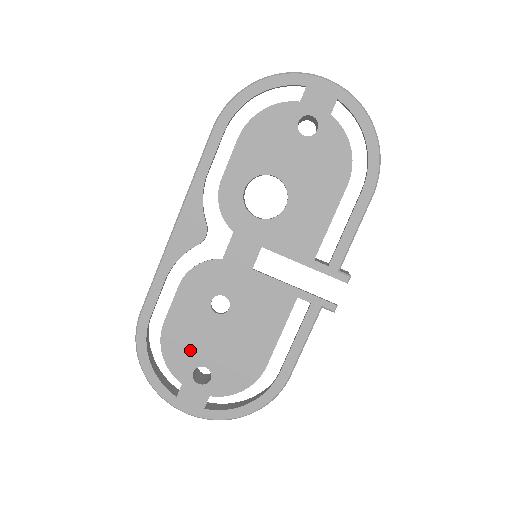
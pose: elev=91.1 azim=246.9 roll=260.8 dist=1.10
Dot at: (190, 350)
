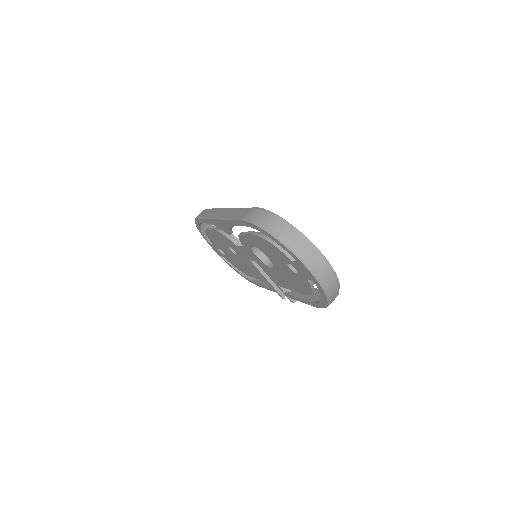
Dot at: (217, 244)
